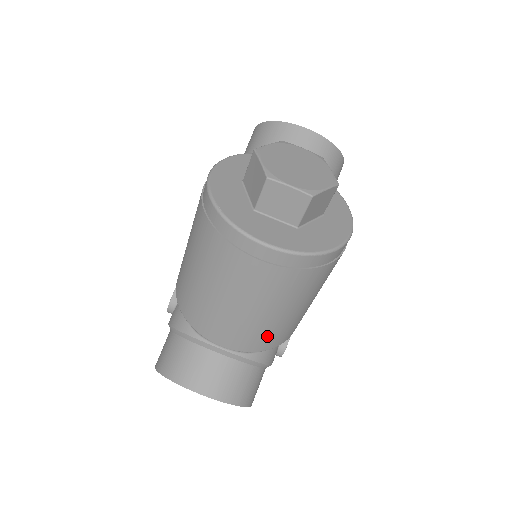
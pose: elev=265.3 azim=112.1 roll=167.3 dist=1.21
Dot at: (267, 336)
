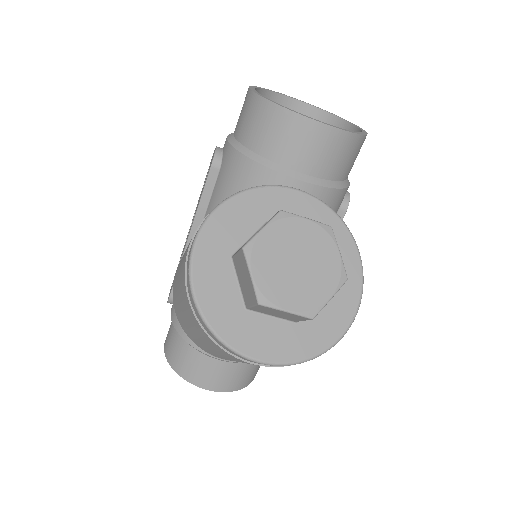
Dot at: occluded
